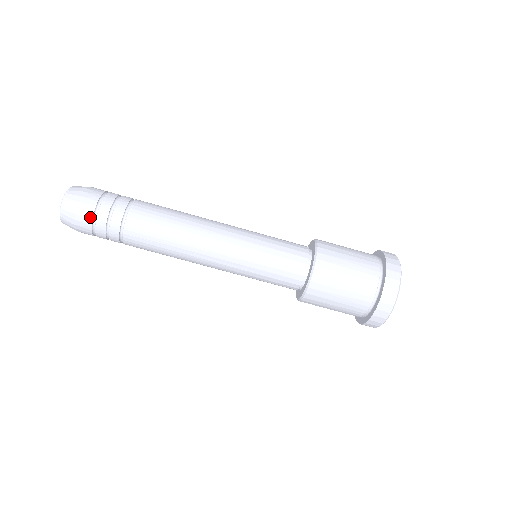
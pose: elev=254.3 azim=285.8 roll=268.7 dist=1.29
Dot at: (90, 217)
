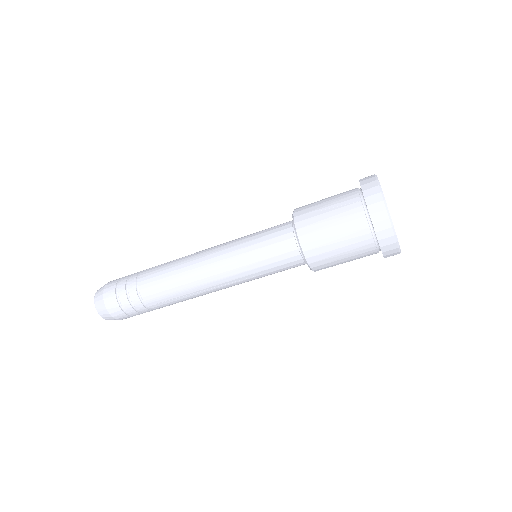
Dot at: (119, 310)
